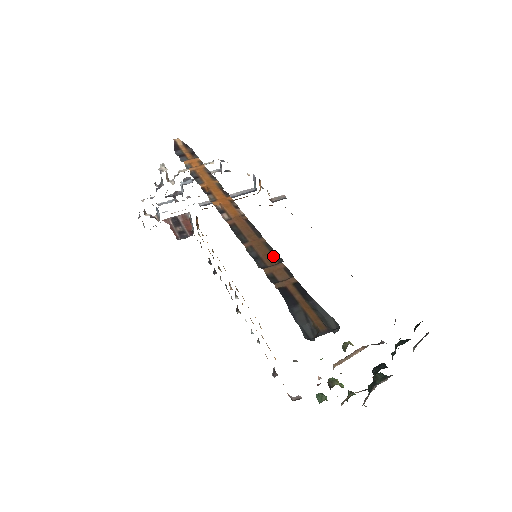
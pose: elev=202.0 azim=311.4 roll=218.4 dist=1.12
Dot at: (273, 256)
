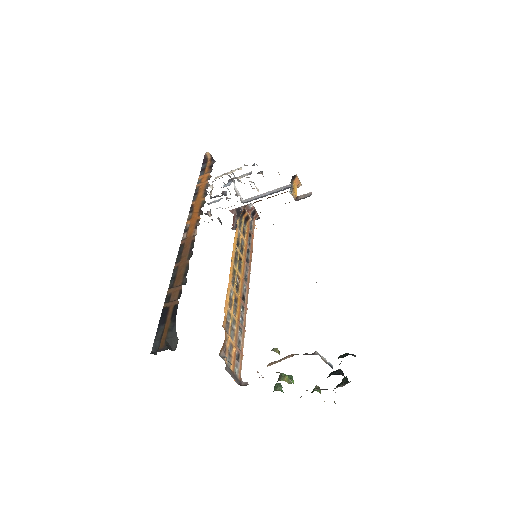
Dot at: (182, 278)
